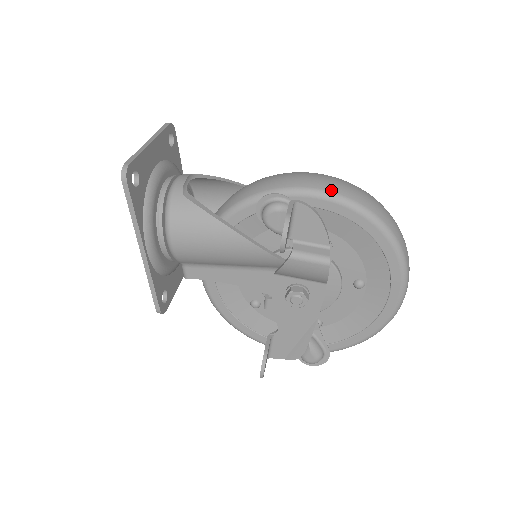
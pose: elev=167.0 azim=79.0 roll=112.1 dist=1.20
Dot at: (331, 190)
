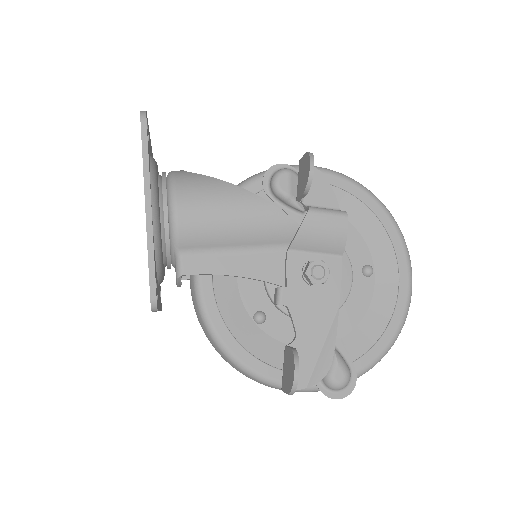
Dot at: (326, 168)
